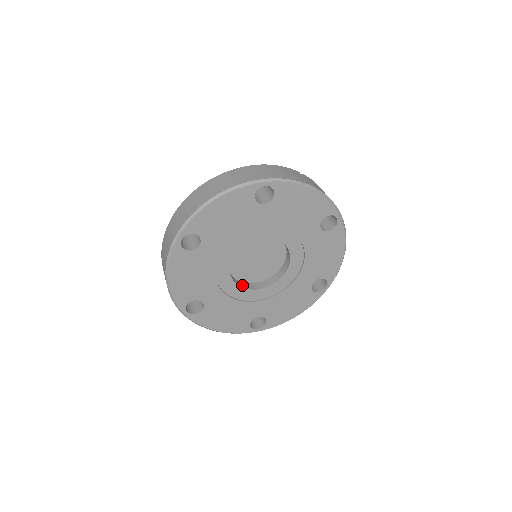
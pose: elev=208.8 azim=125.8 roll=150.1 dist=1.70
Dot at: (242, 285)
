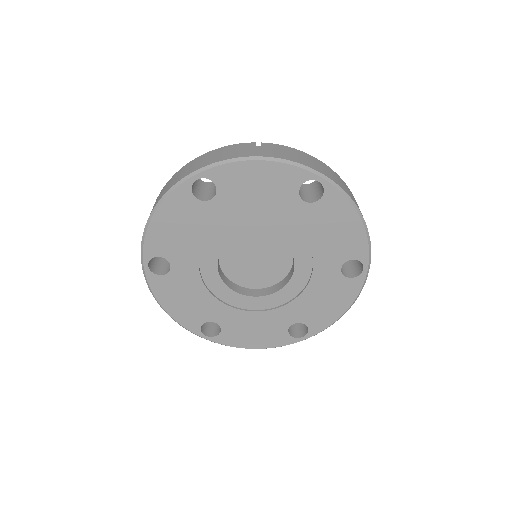
Dot at: (253, 293)
